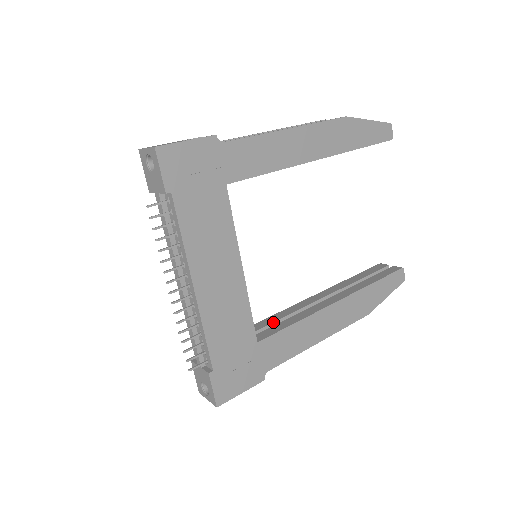
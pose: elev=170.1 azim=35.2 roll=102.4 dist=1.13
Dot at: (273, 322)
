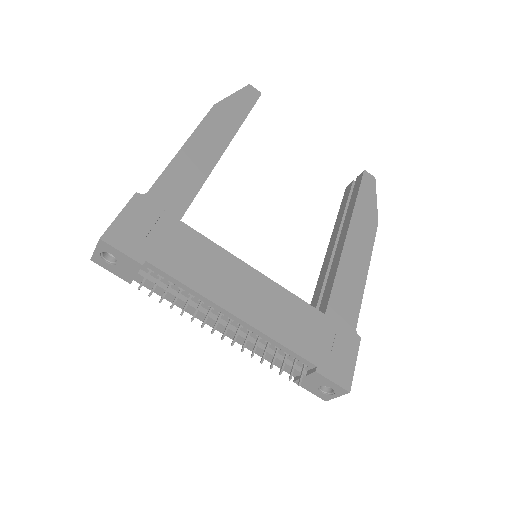
Dot at: (320, 293)
